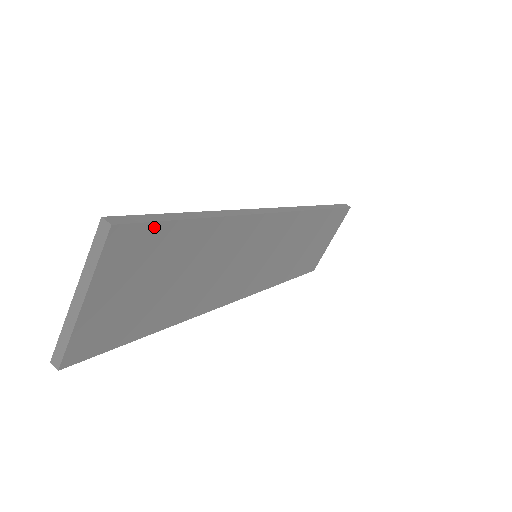
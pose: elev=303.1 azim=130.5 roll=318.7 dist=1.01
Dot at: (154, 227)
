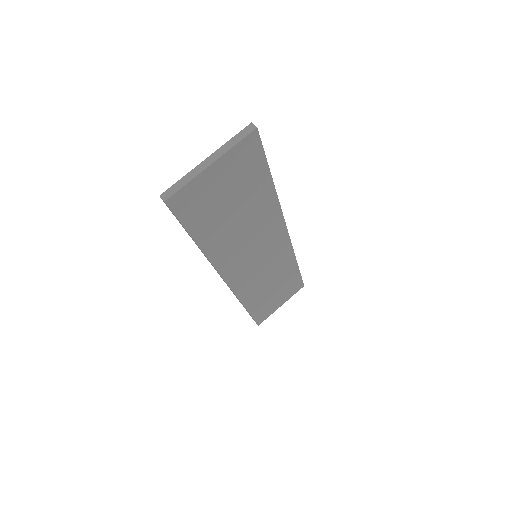
Dot at: (261, 154)
